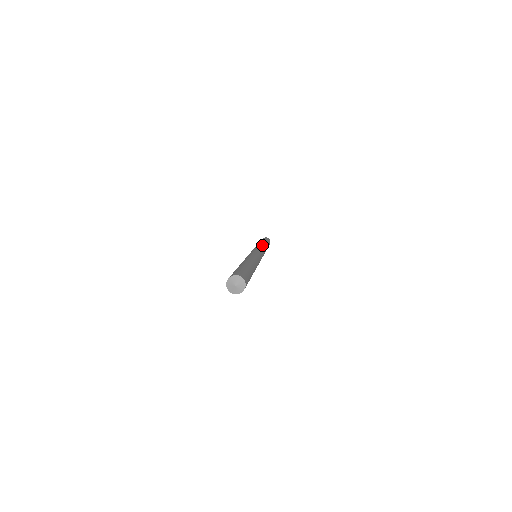
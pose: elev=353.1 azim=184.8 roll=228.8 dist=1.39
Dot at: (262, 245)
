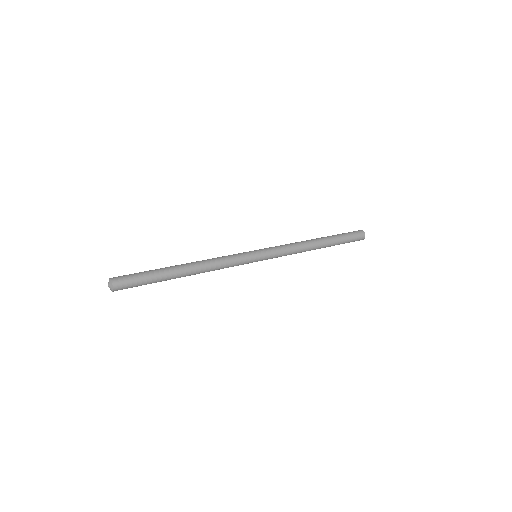
Dot at: (294, 243)
